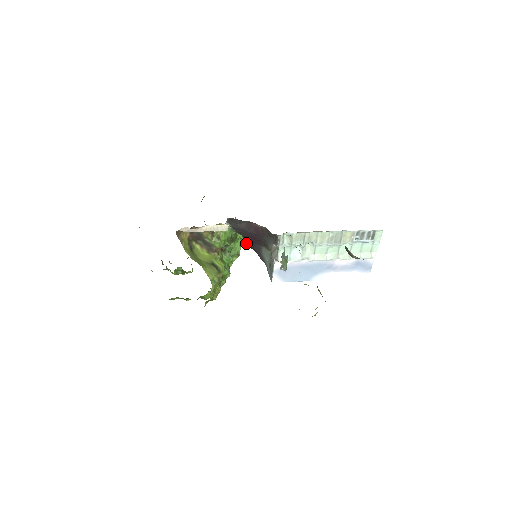
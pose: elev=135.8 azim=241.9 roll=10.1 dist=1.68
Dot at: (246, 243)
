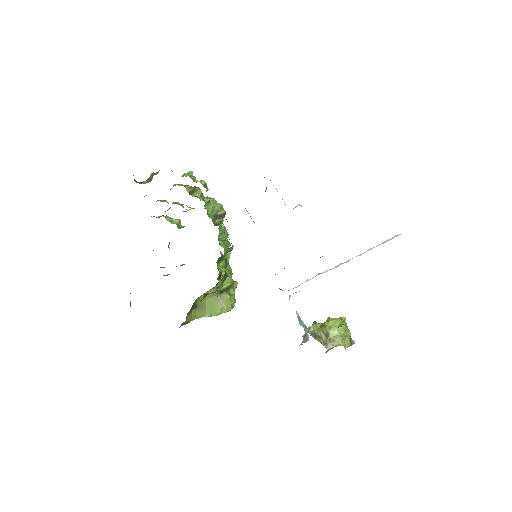
Dot at: occluded
